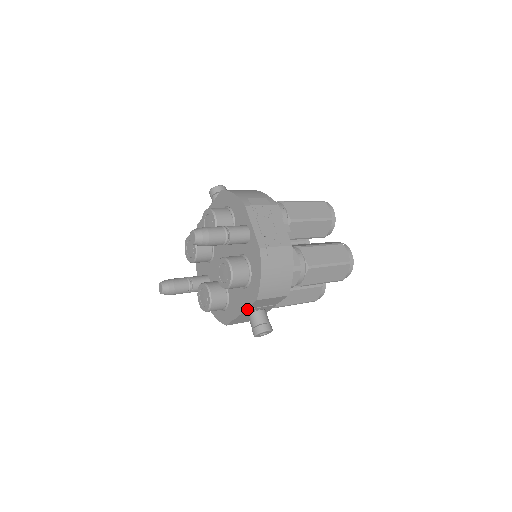
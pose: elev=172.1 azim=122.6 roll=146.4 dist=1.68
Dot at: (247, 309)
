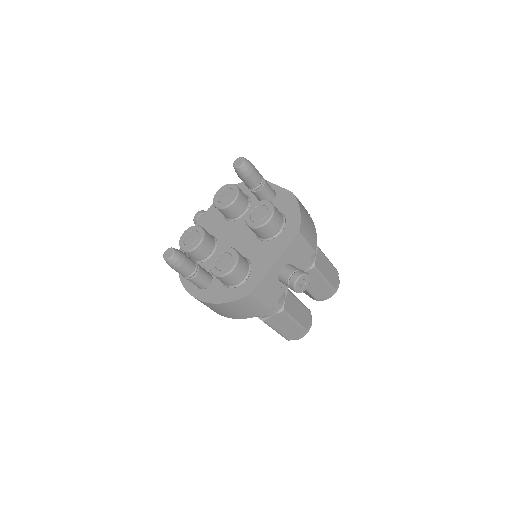
Dot at: (284, 252)
